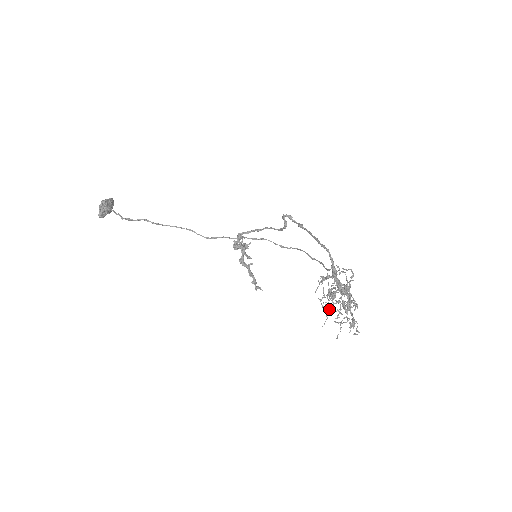
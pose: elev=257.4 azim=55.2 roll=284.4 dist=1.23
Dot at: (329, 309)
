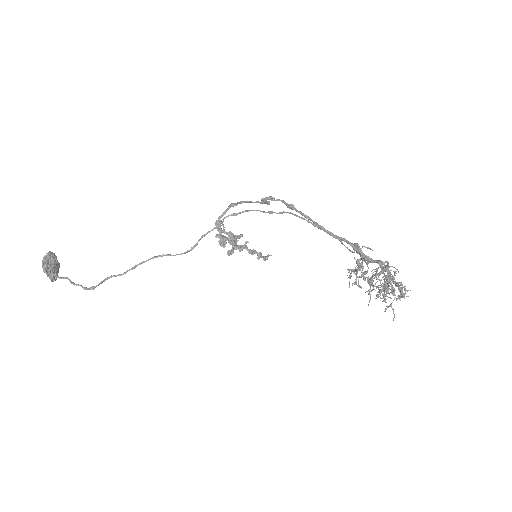
Dot at: (370, 291)
